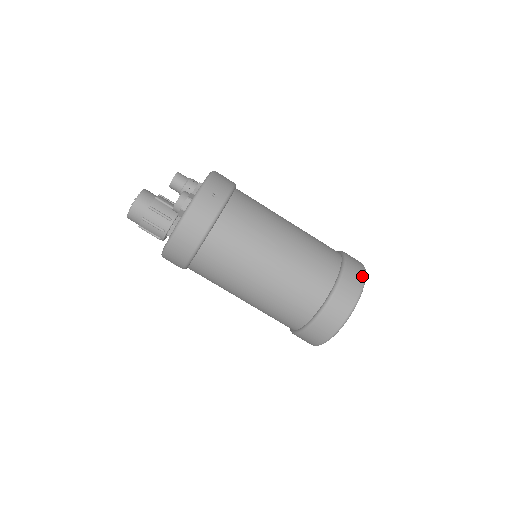
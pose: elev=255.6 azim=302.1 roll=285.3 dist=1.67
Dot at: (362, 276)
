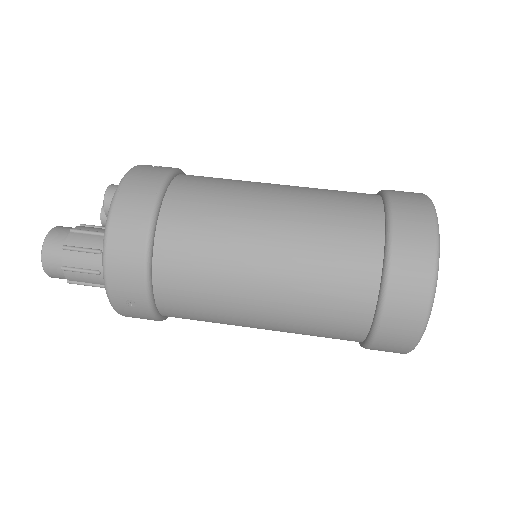
Dot at: occluded
